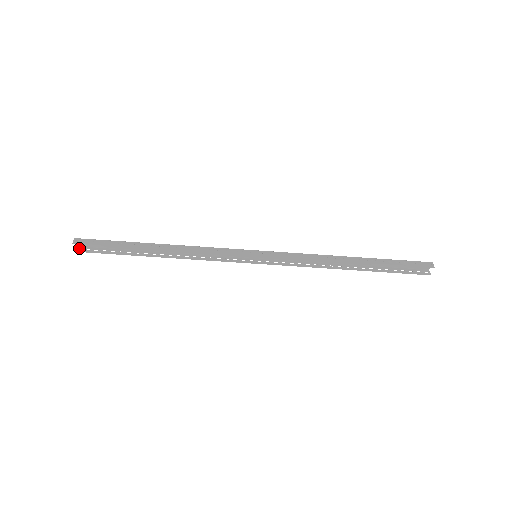
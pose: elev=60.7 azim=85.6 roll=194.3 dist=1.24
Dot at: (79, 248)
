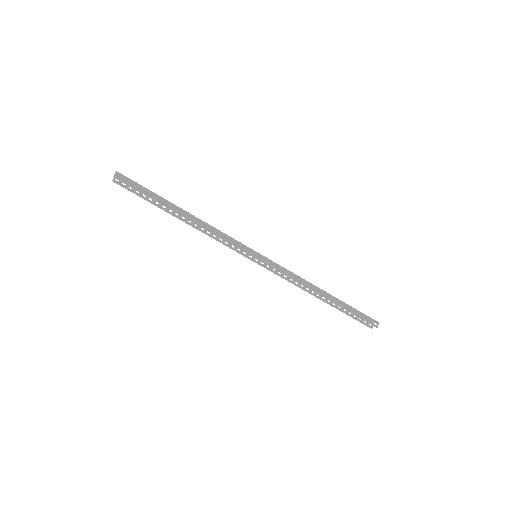
Dot at: occluded
